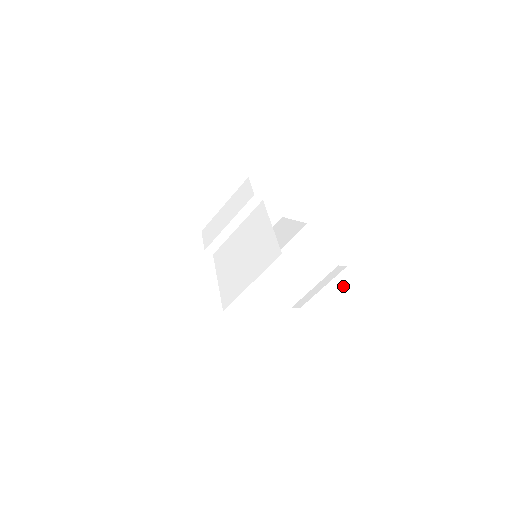
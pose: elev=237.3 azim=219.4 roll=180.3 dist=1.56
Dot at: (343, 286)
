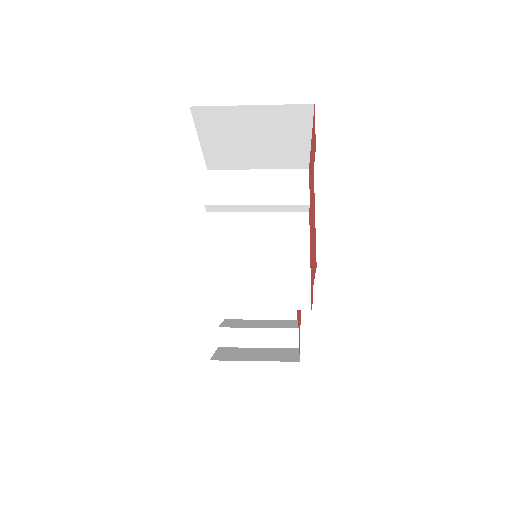
Dot at: occluded
